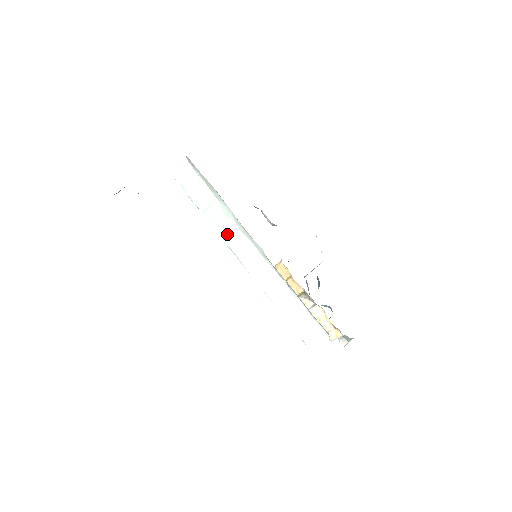
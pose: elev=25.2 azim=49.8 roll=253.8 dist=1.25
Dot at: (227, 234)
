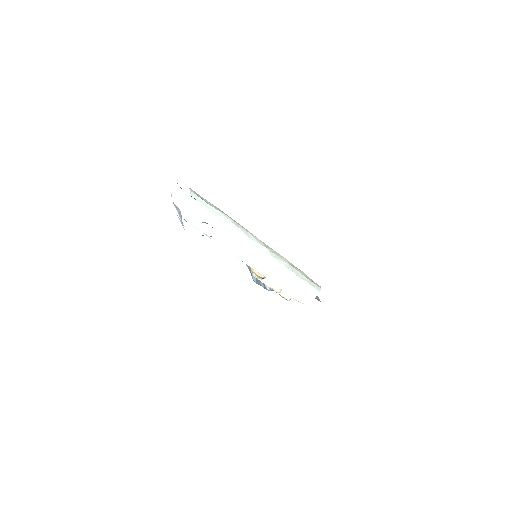
Dot at: (233, 246)
